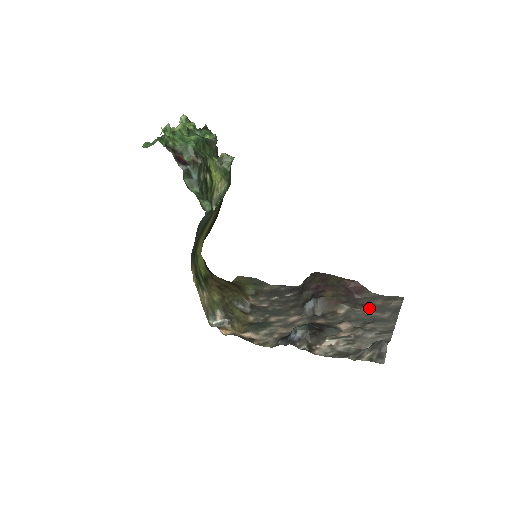
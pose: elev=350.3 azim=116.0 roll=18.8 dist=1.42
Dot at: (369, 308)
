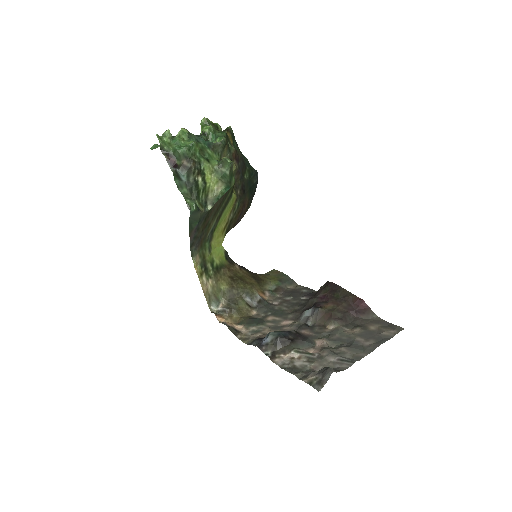
Dot at: (358, 331)
